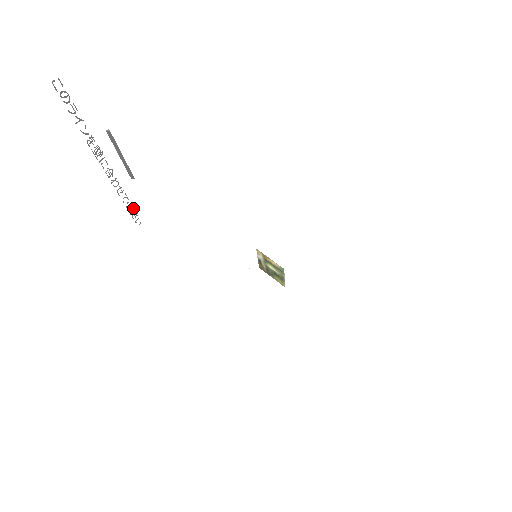
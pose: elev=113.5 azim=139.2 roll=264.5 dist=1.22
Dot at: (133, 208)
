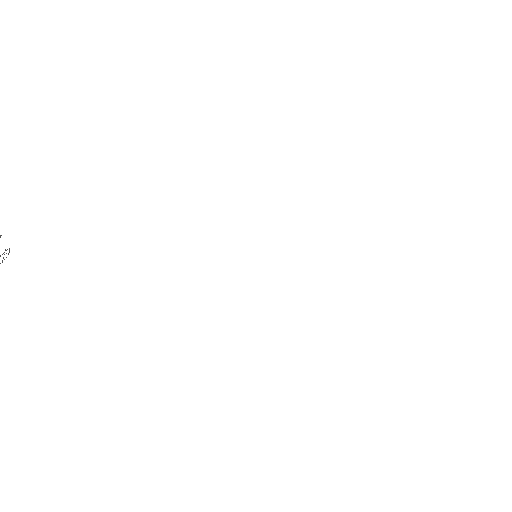
Dot at: occluded
